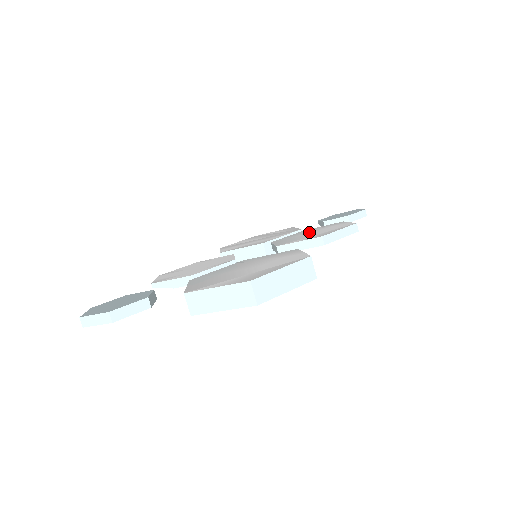
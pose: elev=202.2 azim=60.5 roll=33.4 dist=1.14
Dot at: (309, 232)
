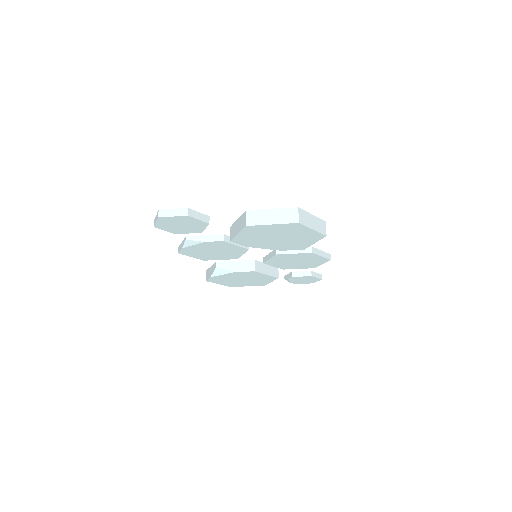
Dot at: occluded
